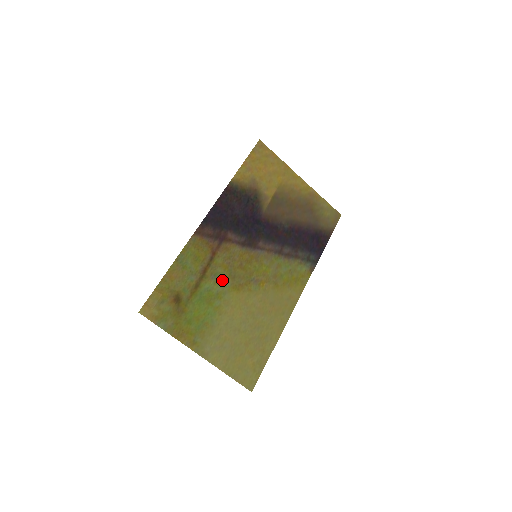
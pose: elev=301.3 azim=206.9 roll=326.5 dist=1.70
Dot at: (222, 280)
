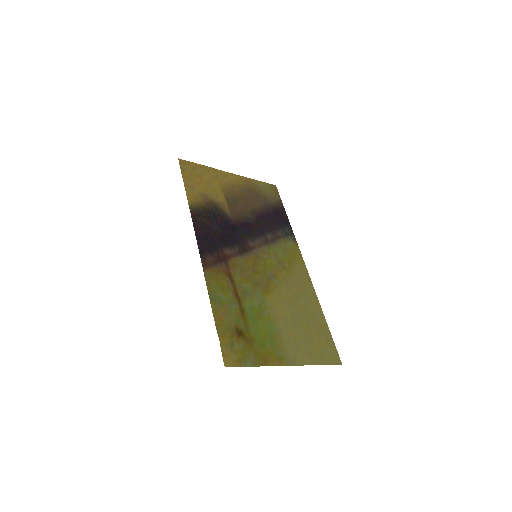
Dot at: (253, 293)
